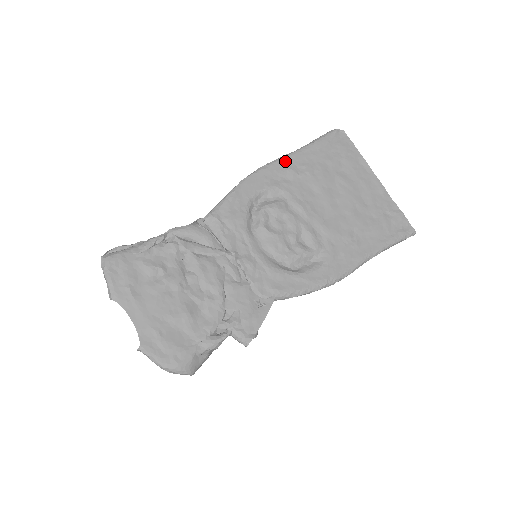
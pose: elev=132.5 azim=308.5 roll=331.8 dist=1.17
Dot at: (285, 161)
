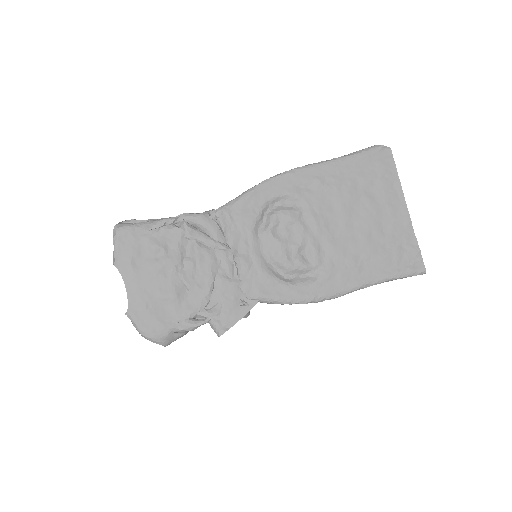
Dot at: (315, 169)
